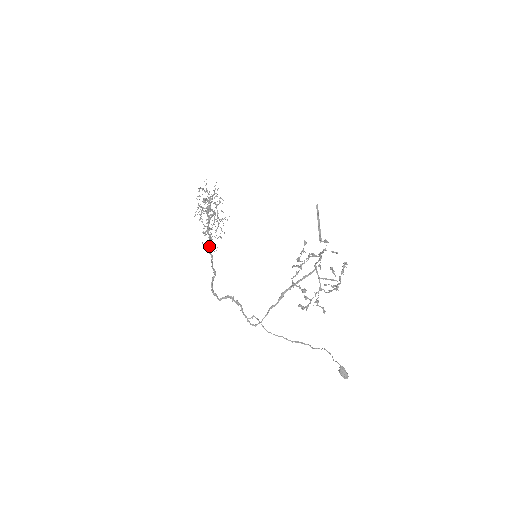
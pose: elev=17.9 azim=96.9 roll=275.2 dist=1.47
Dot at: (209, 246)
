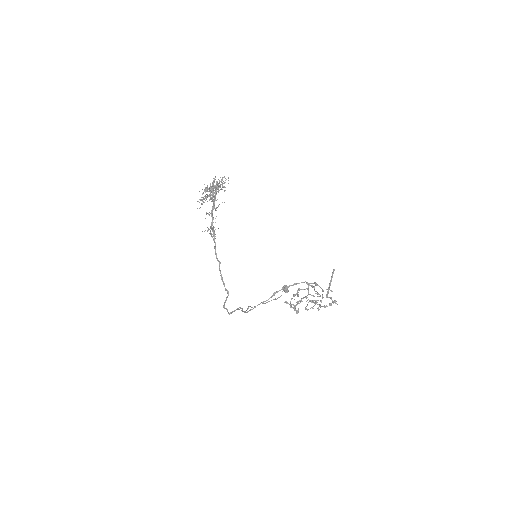
Dot at: (215, 249)
